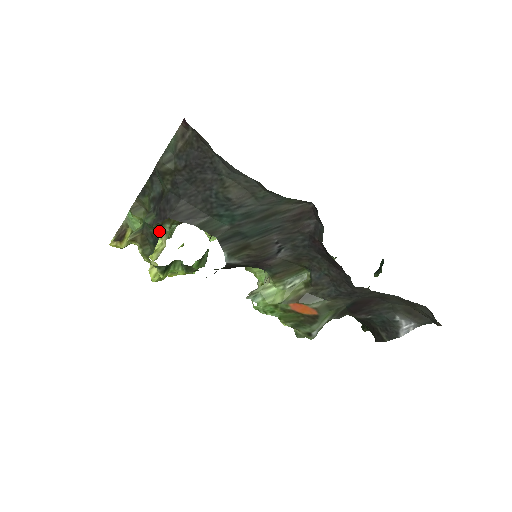
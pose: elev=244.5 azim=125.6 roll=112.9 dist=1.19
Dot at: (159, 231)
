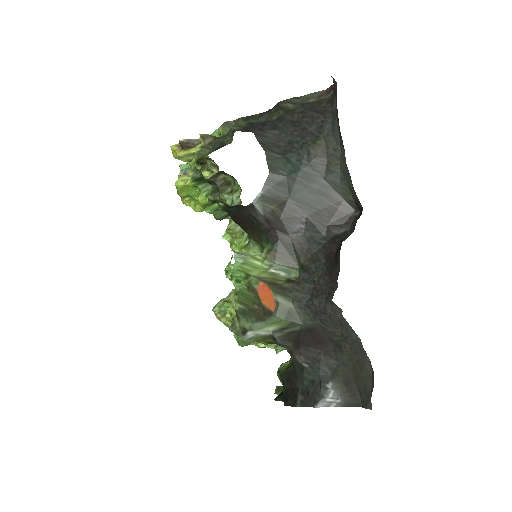
Dot at: (216, 166)
